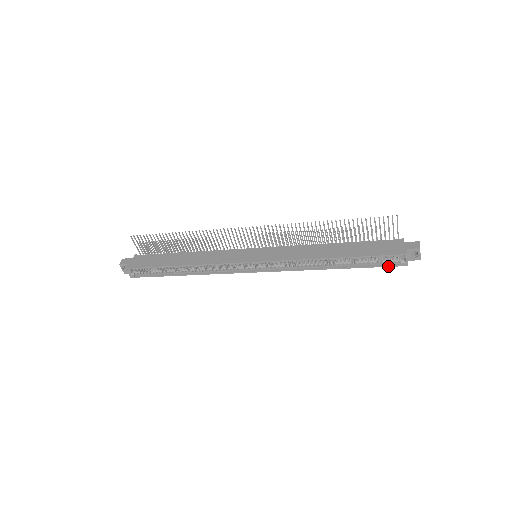
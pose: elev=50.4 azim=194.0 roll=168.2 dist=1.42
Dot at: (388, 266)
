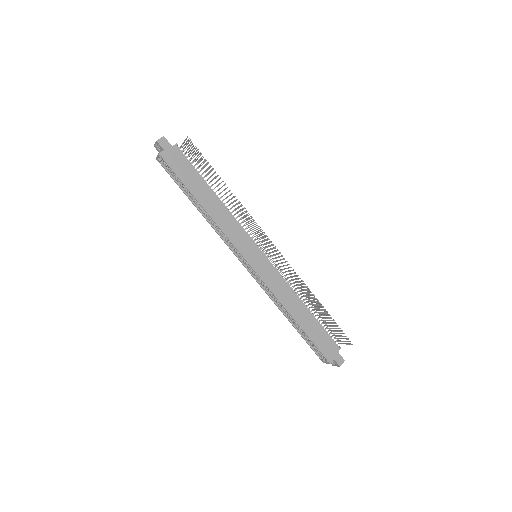
Dot at: (315, 352)
